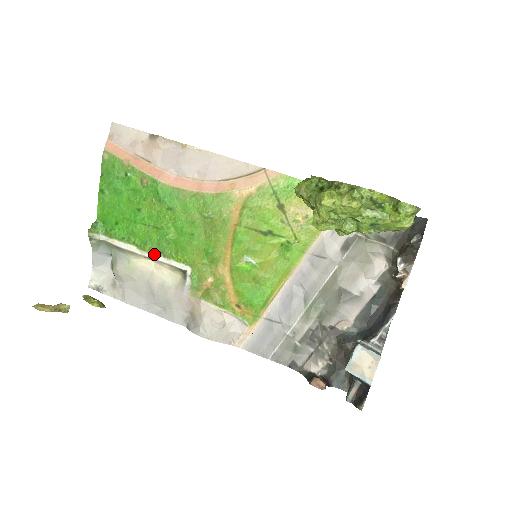
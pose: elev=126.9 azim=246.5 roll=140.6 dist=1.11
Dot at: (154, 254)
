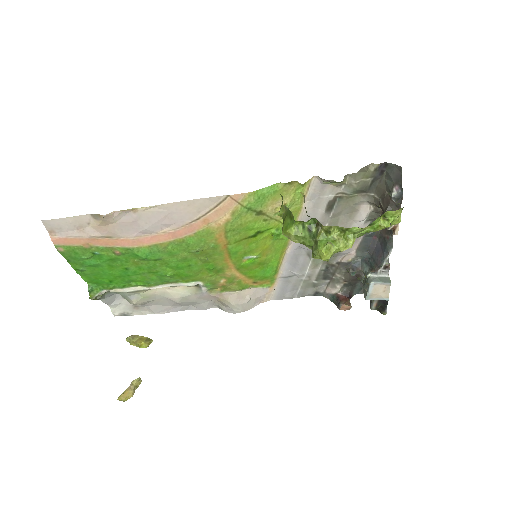
Dot at: (161, 285)
